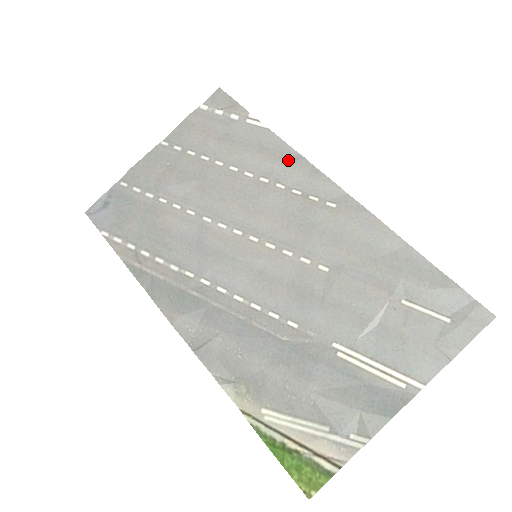
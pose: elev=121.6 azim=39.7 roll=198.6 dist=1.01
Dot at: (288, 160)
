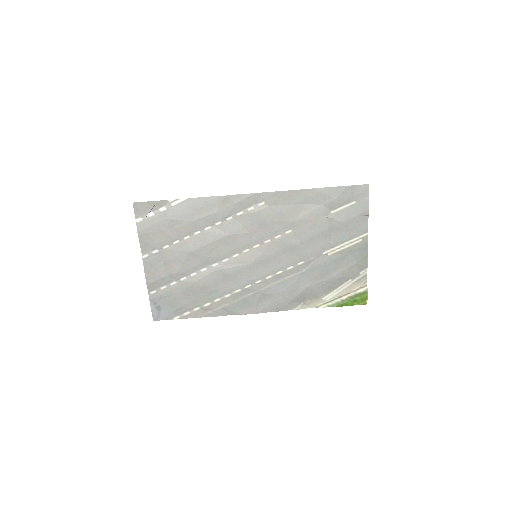
Dot at: (218, 204)
